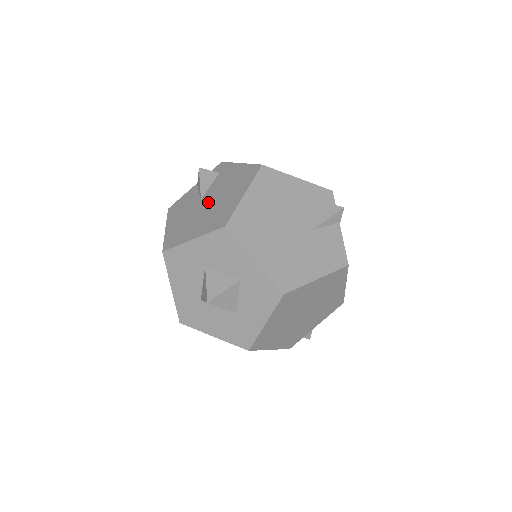
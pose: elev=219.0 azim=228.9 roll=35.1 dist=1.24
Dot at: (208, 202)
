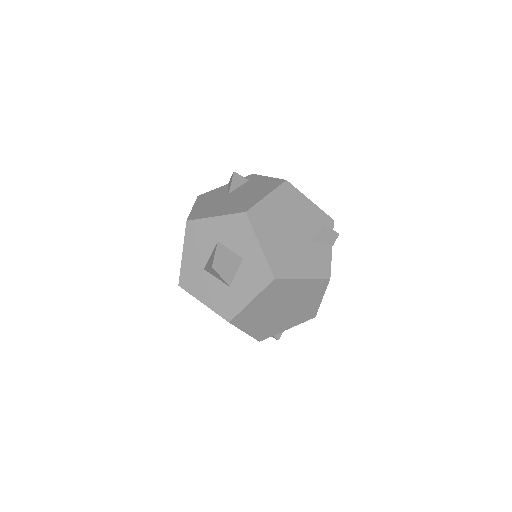
Dot at: (235, 196)
